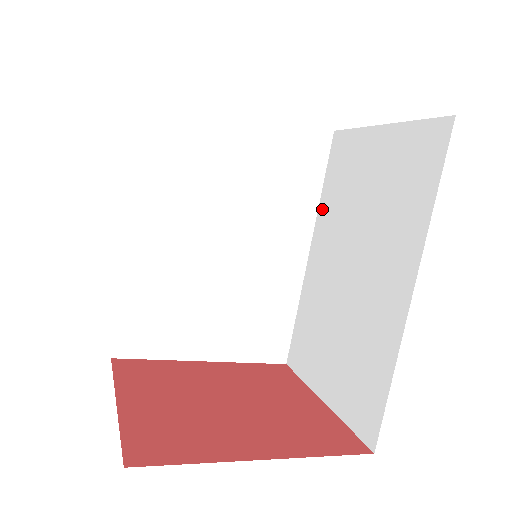
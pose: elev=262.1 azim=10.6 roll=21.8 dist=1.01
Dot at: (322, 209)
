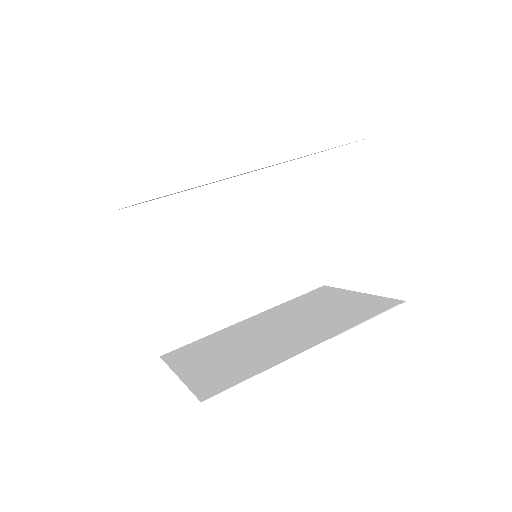
Dot at: (281, 306)
